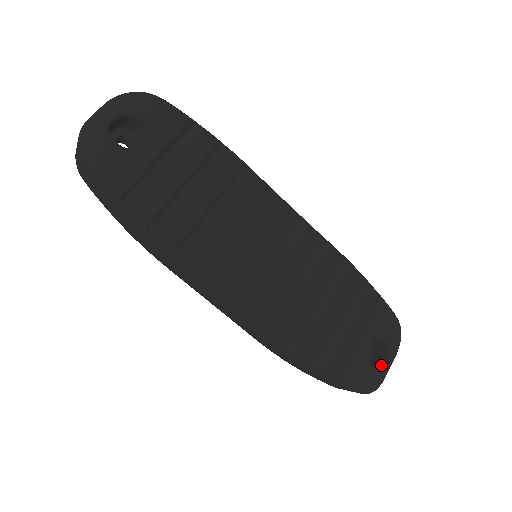
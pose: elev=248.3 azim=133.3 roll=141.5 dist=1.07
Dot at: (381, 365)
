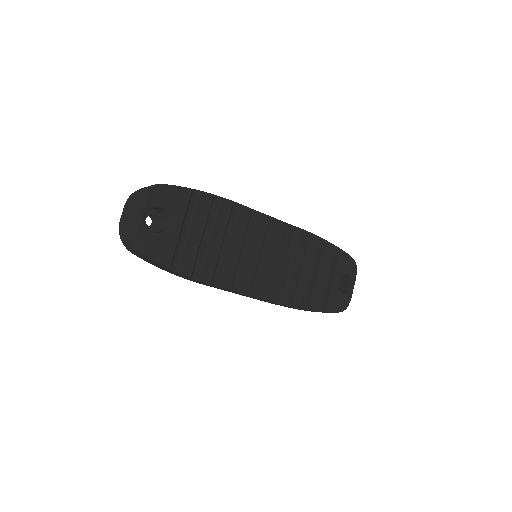
Dot at: (348, 290)
